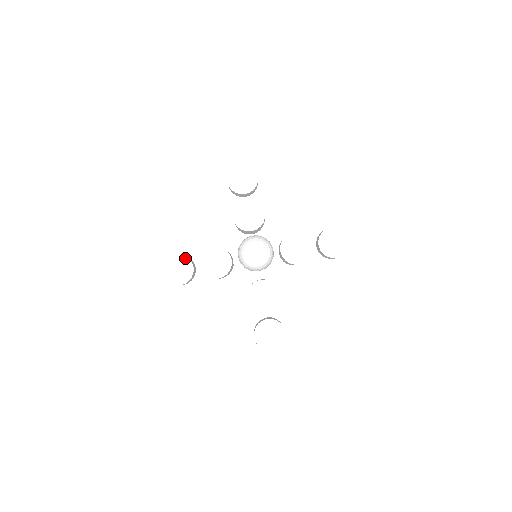
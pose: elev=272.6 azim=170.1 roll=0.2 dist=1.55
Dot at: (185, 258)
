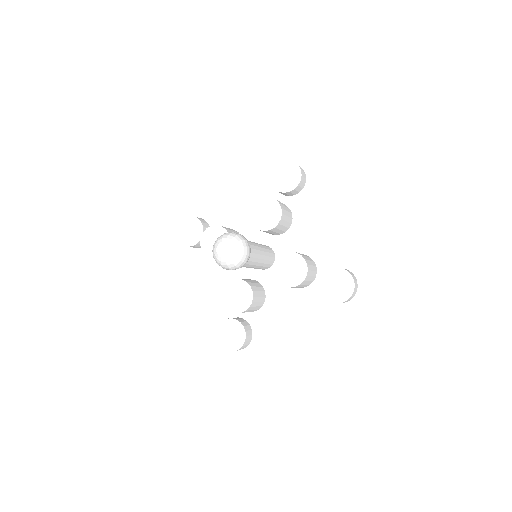
Dot at: (200, 224)
